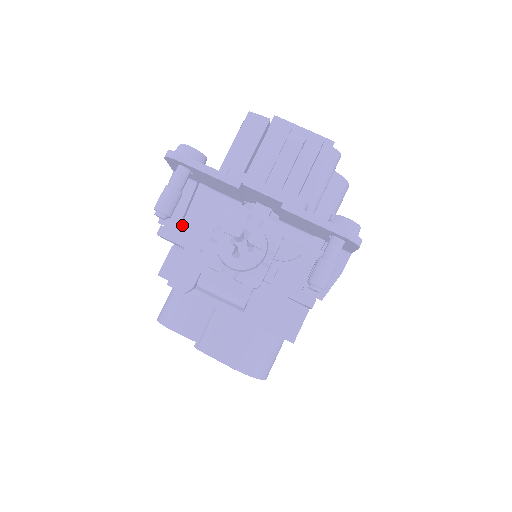
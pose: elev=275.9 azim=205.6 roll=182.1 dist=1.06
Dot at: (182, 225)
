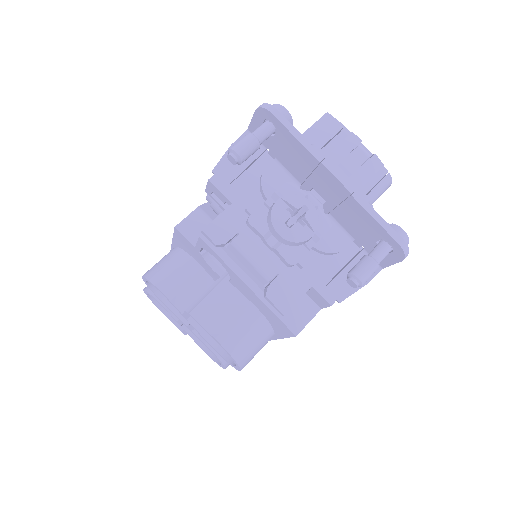
Dot at: (236, 181)
